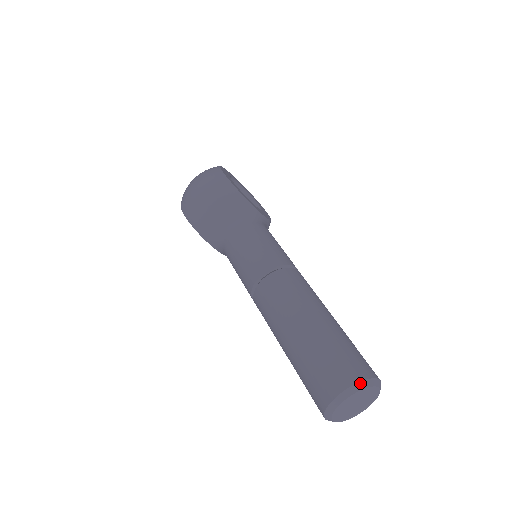
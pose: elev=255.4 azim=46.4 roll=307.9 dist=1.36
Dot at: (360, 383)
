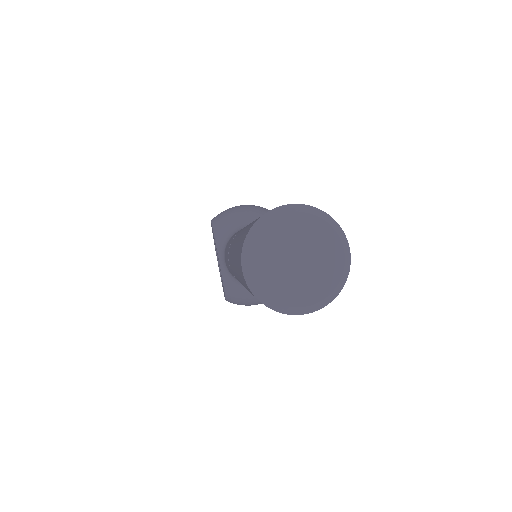
Dot at: (323, 212)
